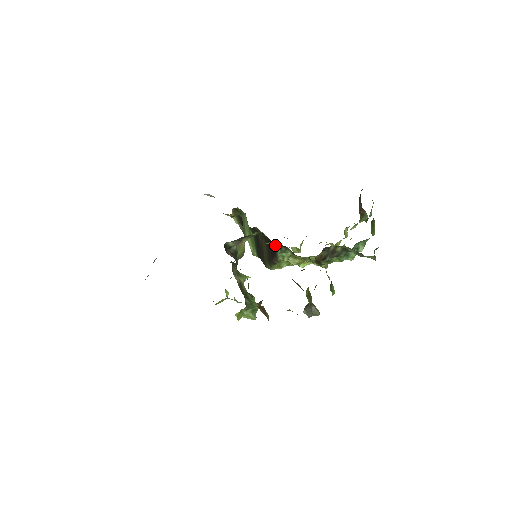
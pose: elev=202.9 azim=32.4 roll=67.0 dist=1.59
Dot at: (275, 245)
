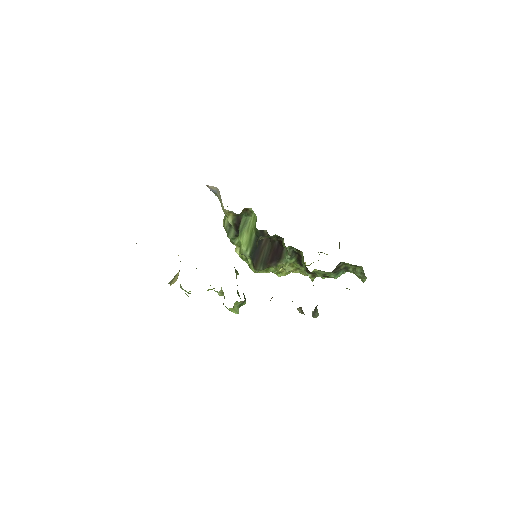
Dot at: (289, 250)
